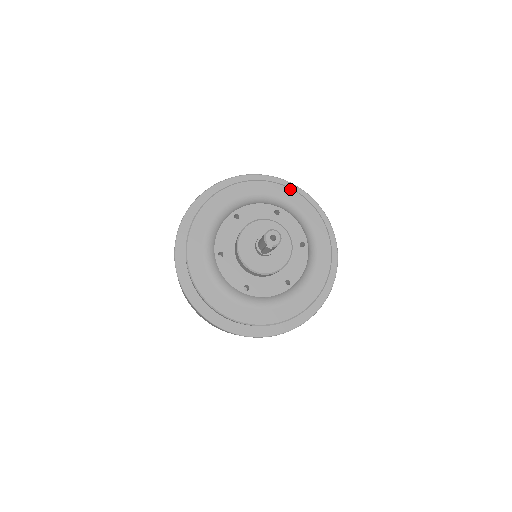
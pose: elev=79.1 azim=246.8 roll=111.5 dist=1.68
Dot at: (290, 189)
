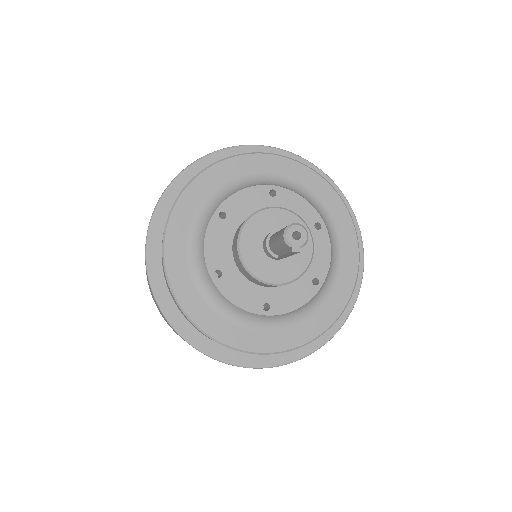
Dot at: (277, 156)
